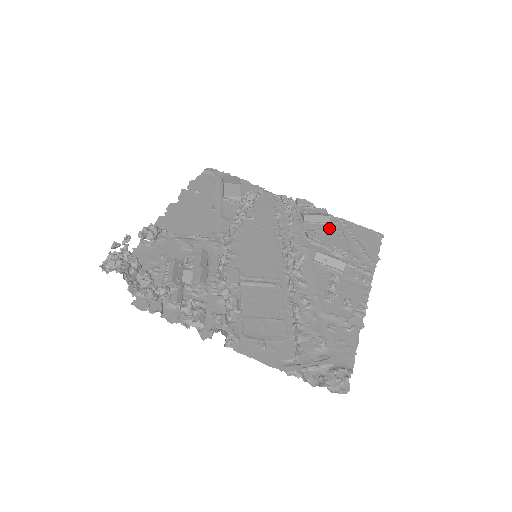
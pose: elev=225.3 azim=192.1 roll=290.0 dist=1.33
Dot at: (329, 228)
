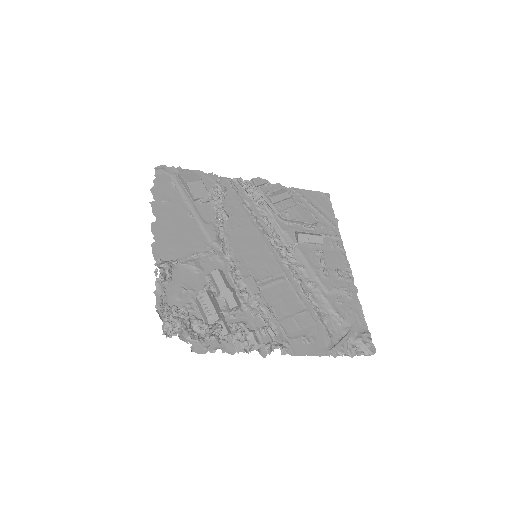
Dot at: (292, 203)
